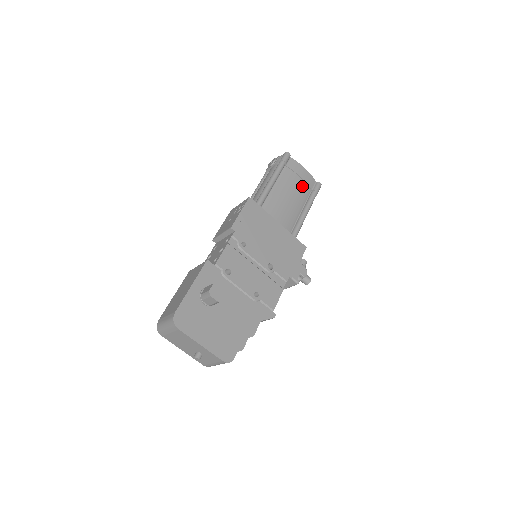
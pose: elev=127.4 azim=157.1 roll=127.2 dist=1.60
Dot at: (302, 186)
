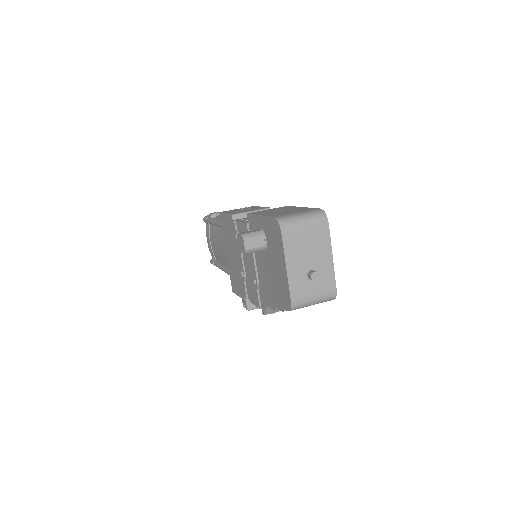
Dot at: occluded
